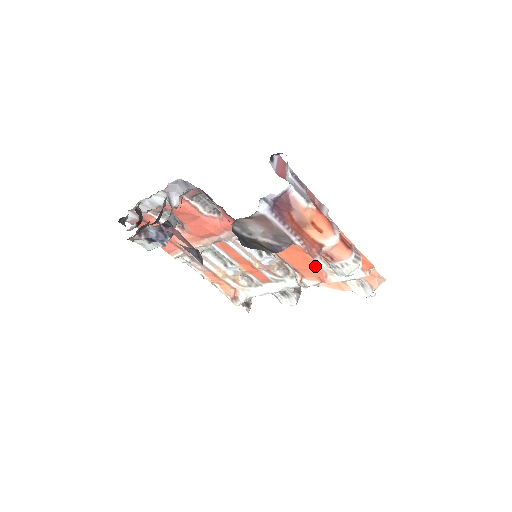
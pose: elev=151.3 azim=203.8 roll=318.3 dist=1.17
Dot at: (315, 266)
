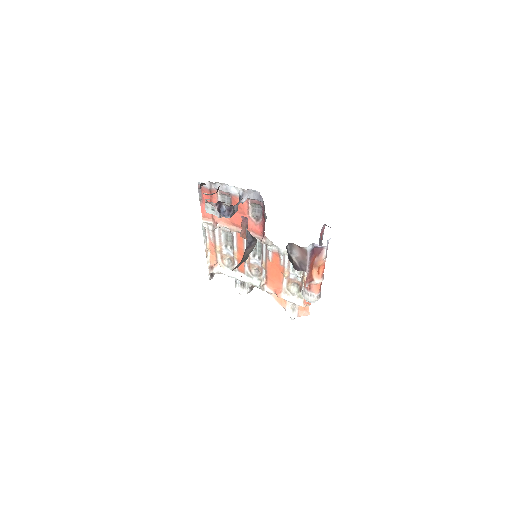
Dot at: (280, 283)
